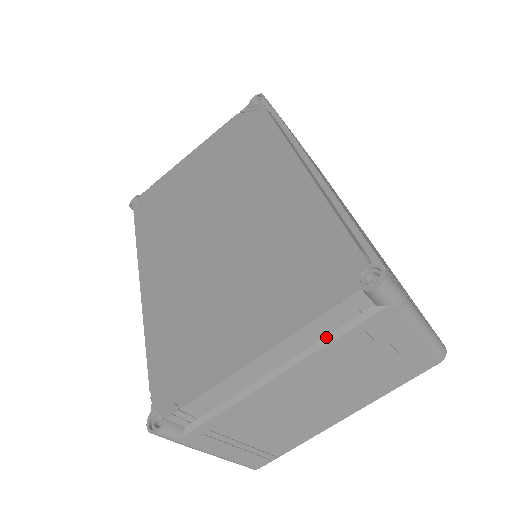
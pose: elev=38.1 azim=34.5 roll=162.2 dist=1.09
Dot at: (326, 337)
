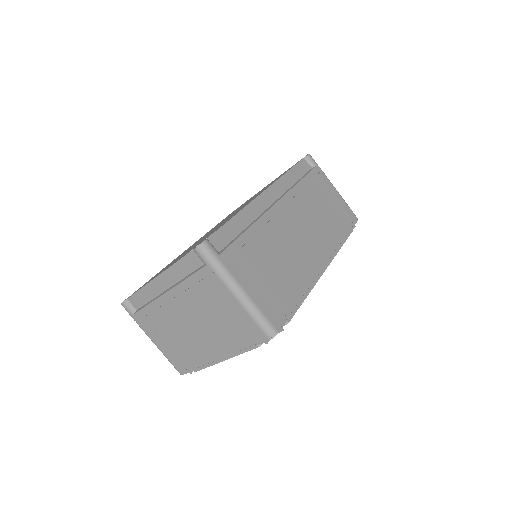
Dot at: (186, 277)
